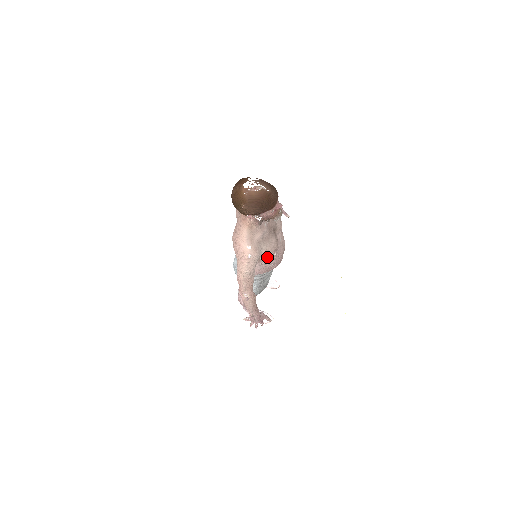
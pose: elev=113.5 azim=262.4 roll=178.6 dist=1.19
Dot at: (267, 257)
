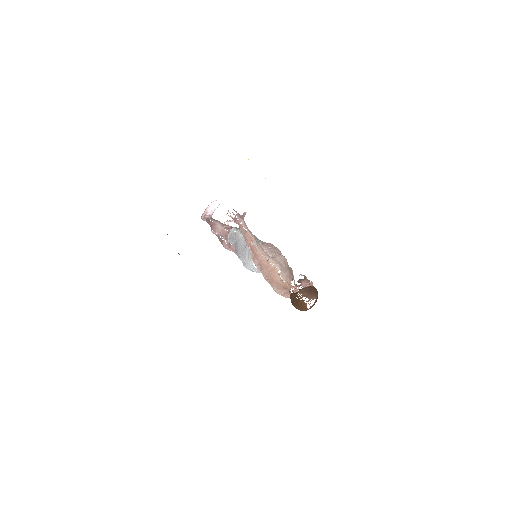
Dot at: occluded
